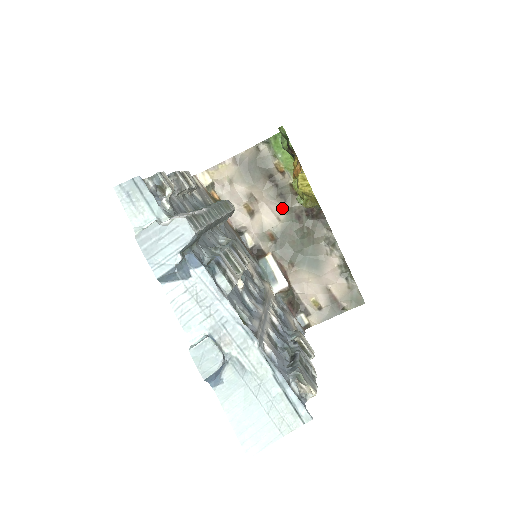
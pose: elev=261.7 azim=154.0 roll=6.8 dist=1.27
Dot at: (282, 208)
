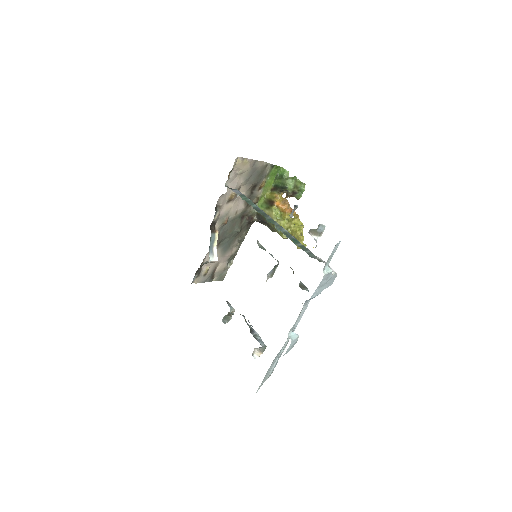
Dot at: (244, 208)
